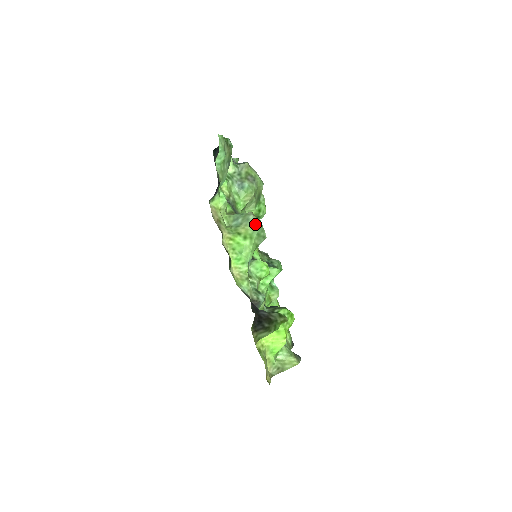
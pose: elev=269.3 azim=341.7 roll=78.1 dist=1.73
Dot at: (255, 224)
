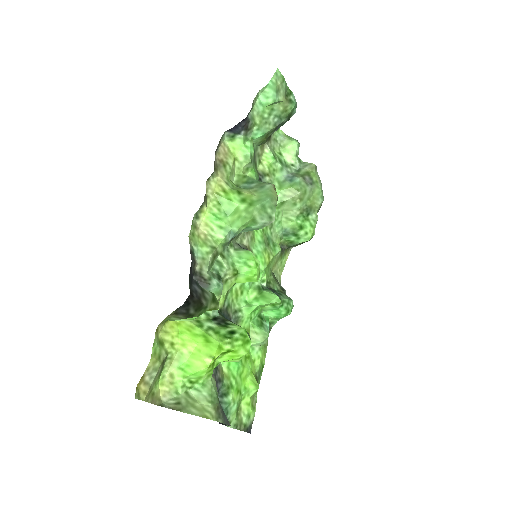
Dot at: (267, 194)
